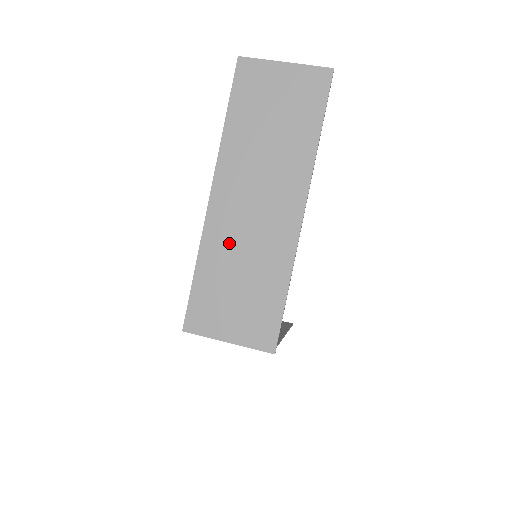
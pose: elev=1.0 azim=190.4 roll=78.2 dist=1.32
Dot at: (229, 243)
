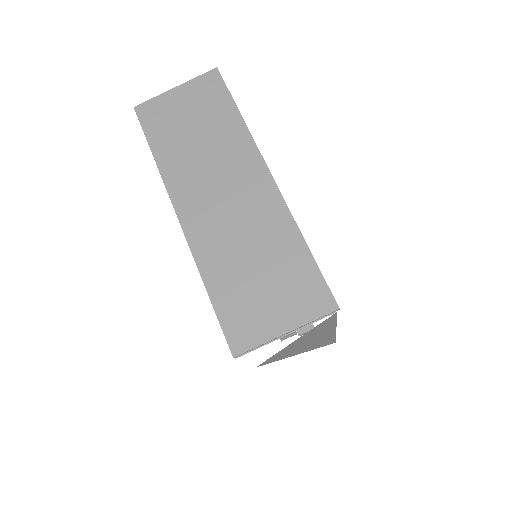
Dot at: (223, 244)
